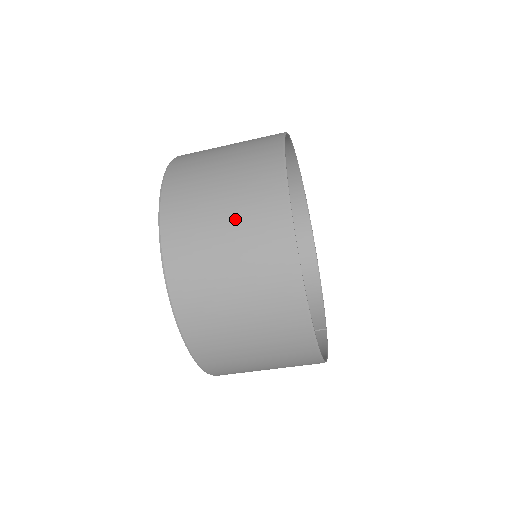
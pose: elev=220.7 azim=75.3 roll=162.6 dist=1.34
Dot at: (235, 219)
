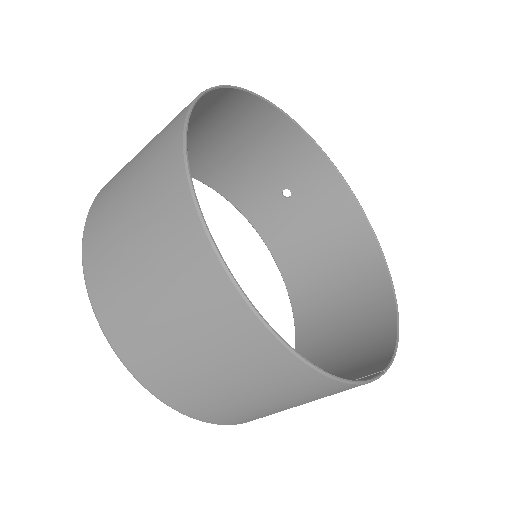
Dot at: (148, 146)
